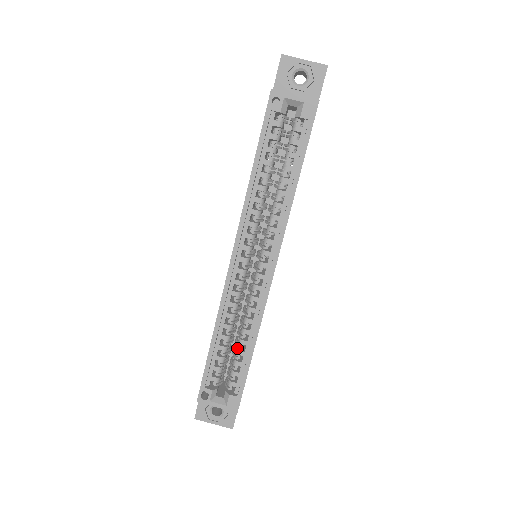
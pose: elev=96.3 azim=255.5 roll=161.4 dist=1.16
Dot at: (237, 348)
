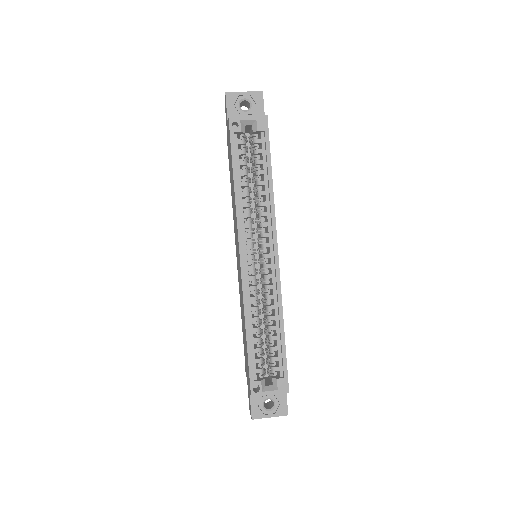
Dot at: (269, 336)
